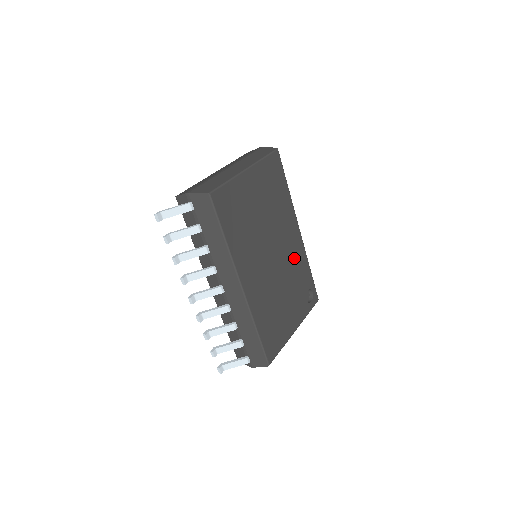
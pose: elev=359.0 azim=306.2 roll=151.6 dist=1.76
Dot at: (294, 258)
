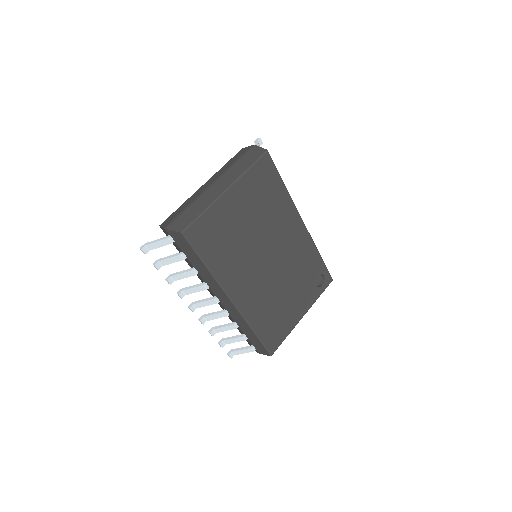
Dot at: (297, 252)
